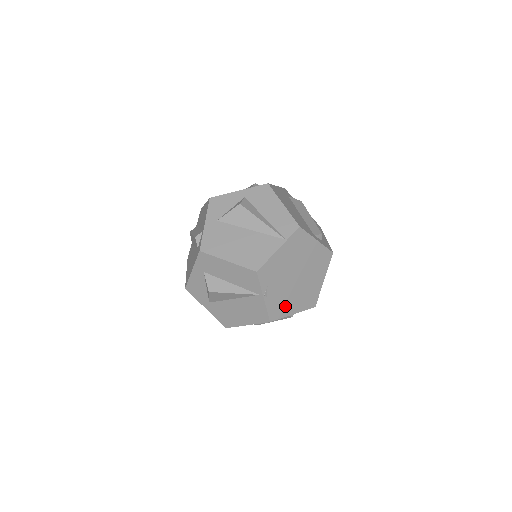
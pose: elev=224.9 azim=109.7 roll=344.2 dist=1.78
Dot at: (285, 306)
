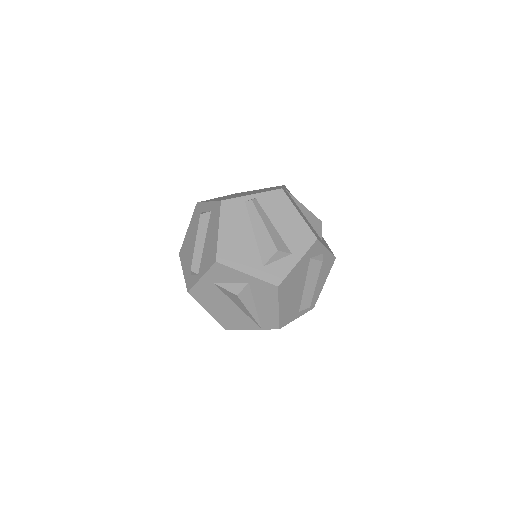
Dot at: occluded
